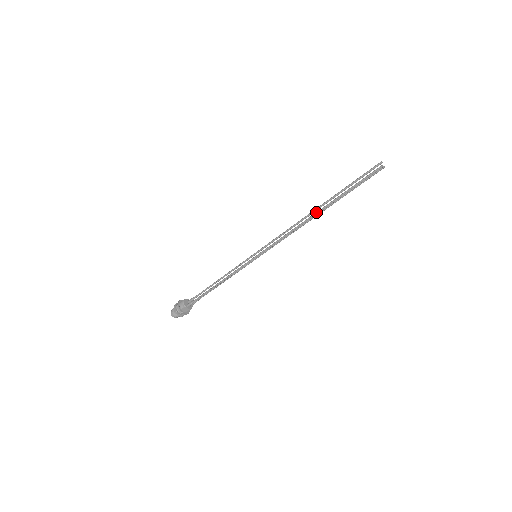
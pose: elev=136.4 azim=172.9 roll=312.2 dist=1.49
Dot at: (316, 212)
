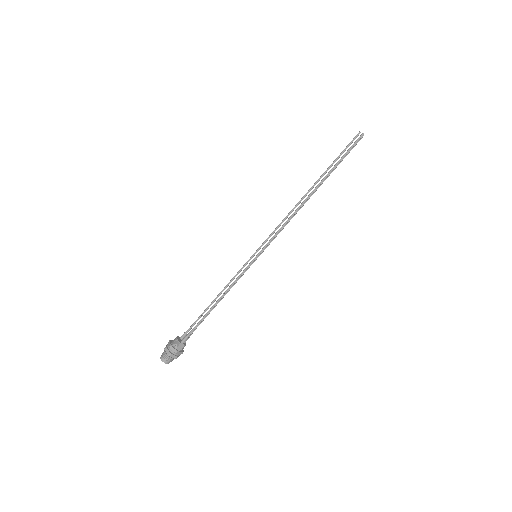
Dot at: (312, 191)
